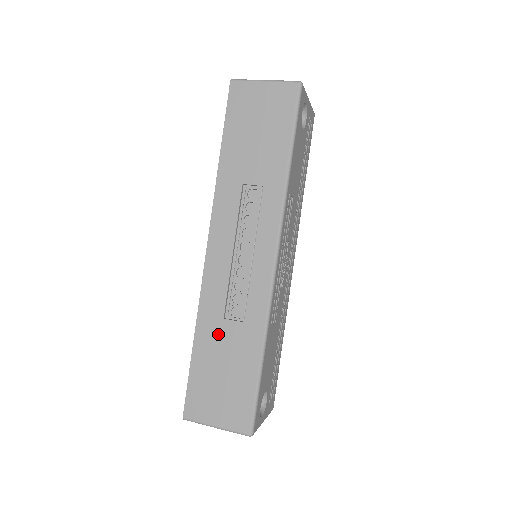
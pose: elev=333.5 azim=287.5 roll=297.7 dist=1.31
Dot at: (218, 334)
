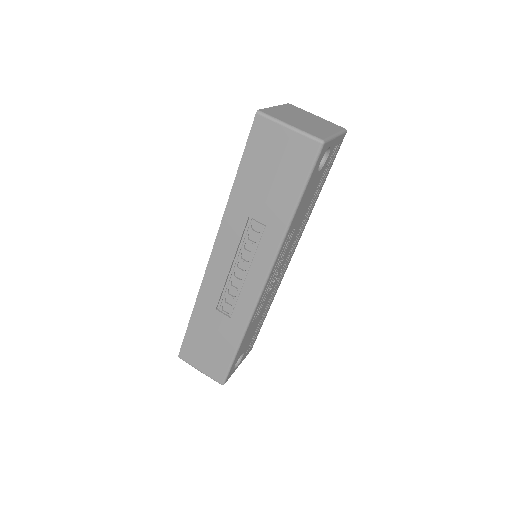
Dot at: (210, 318)
